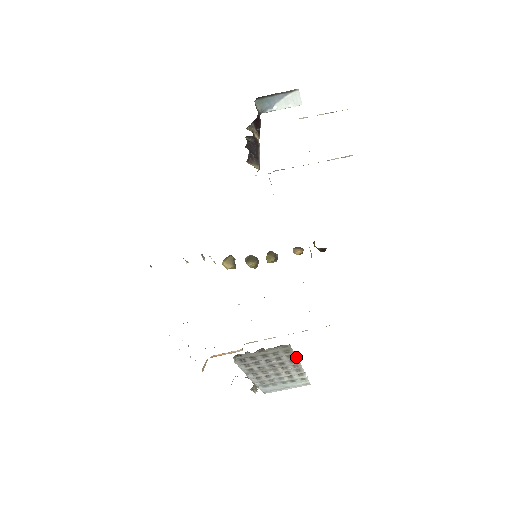
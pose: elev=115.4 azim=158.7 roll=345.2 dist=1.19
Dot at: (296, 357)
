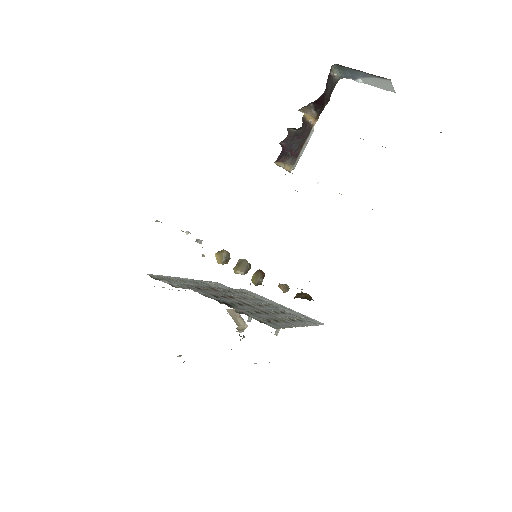
Dot at: occluded
